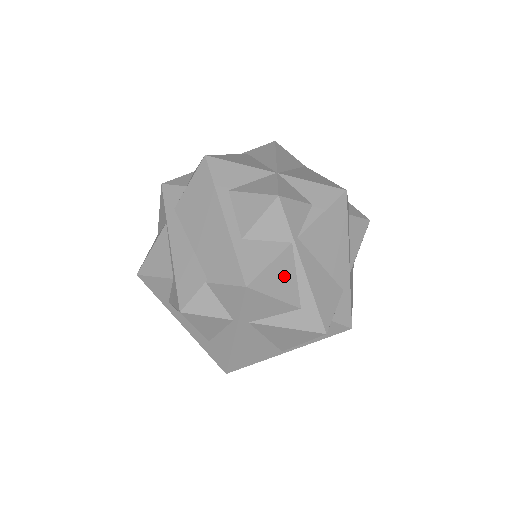
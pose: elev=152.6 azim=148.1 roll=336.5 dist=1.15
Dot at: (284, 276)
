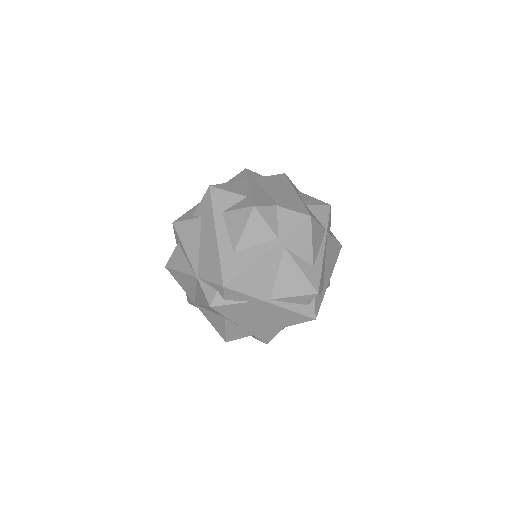
Dot at: (318, 239)
